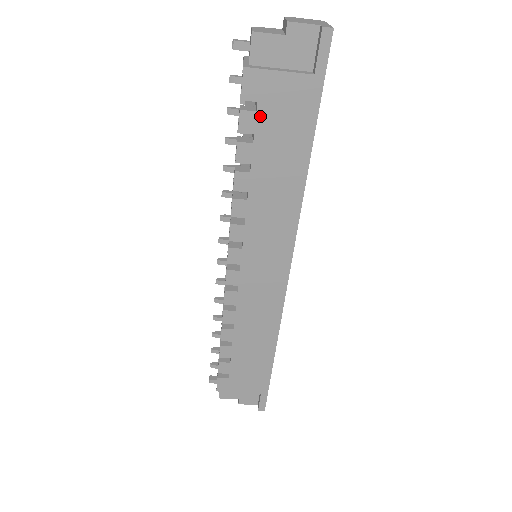
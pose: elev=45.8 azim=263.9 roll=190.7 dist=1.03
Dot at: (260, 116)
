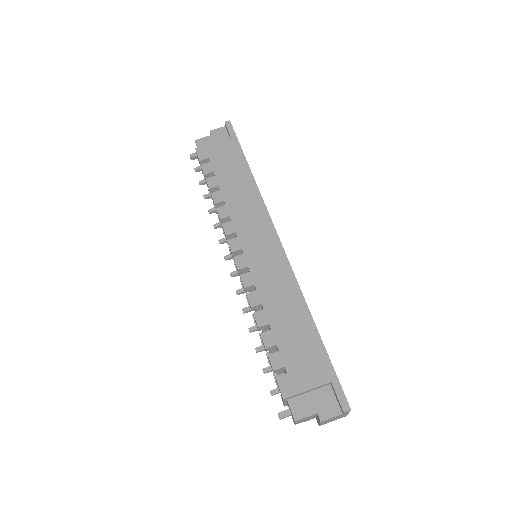
Dot at: (213, 163)
